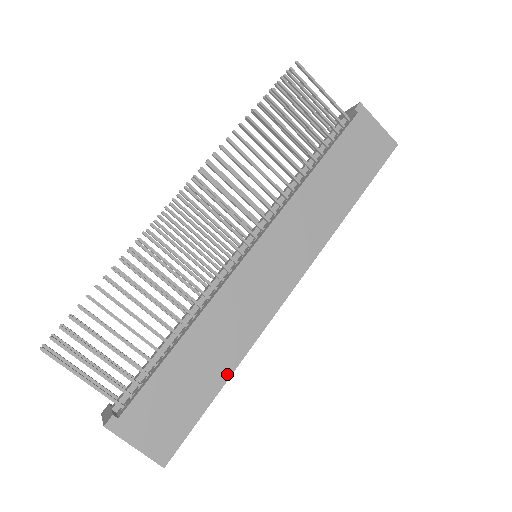
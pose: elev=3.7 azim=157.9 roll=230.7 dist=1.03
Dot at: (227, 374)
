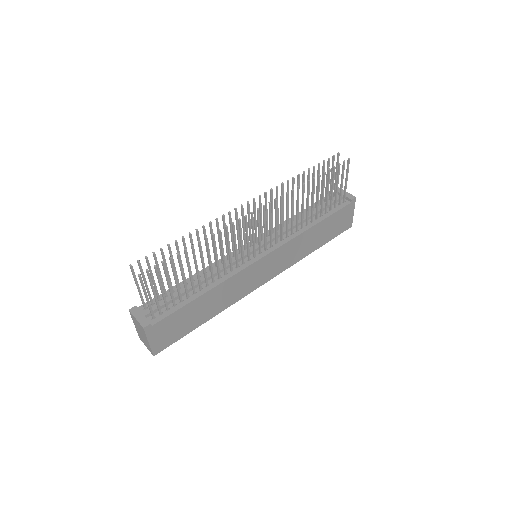
Dot at: (209, 318)
